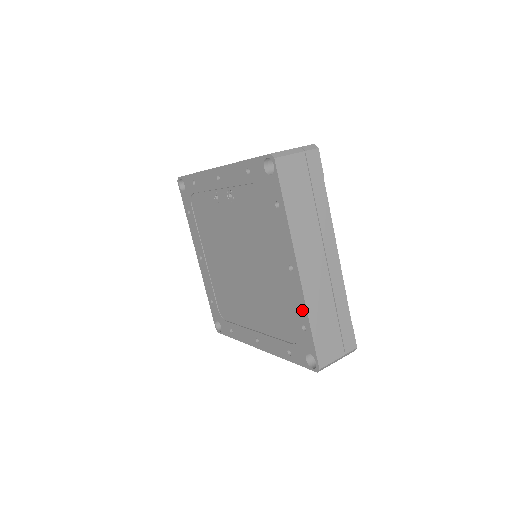
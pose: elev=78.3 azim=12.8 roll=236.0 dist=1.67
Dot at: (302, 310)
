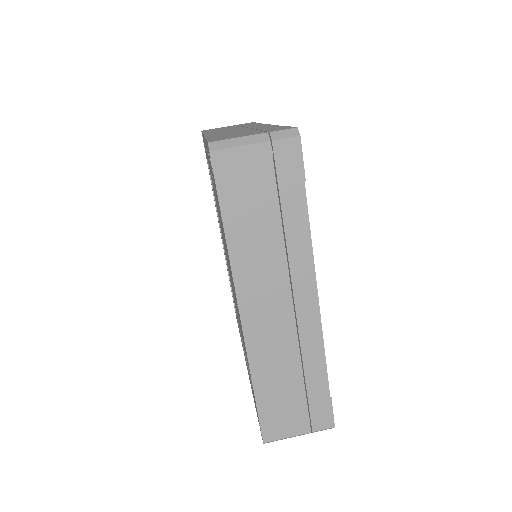
Dot at: (248, 364)
